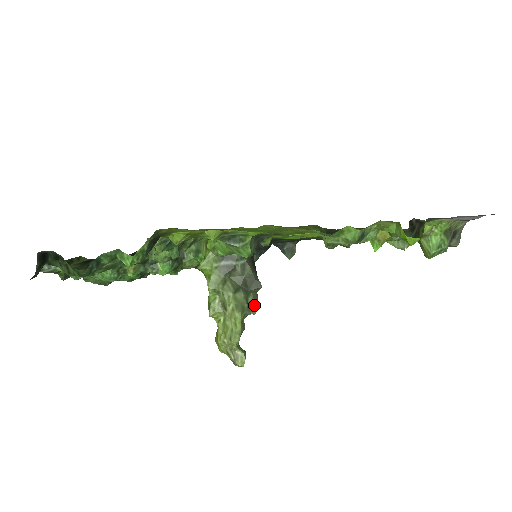
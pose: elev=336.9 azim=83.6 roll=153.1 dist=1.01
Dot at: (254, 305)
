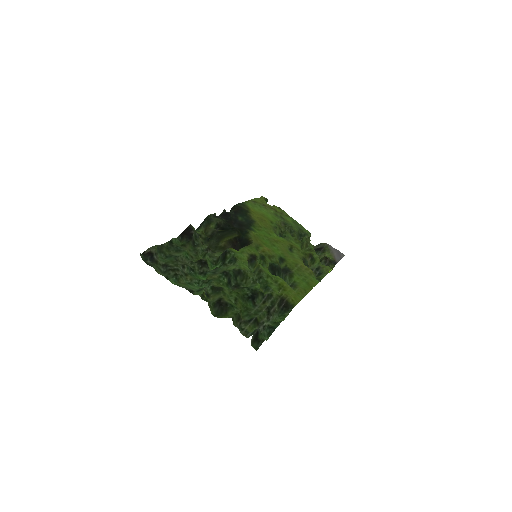
Dot at: occluded
